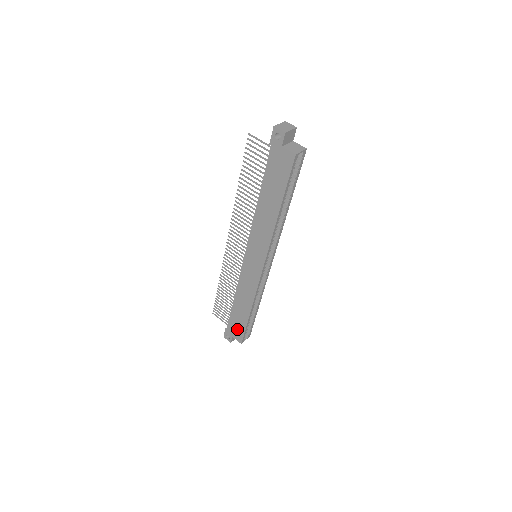
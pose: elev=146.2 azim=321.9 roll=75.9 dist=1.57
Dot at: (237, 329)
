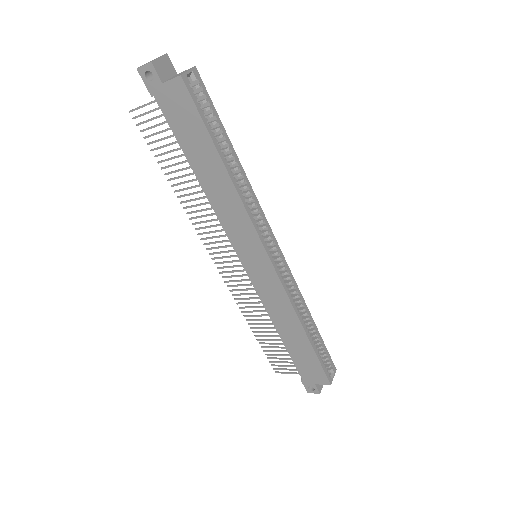
Dot at: (311, 369)
